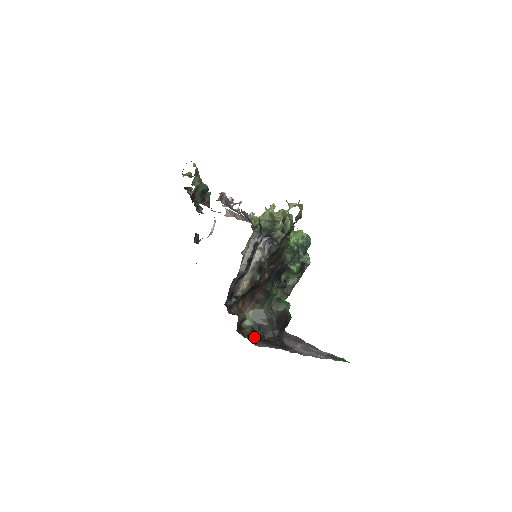
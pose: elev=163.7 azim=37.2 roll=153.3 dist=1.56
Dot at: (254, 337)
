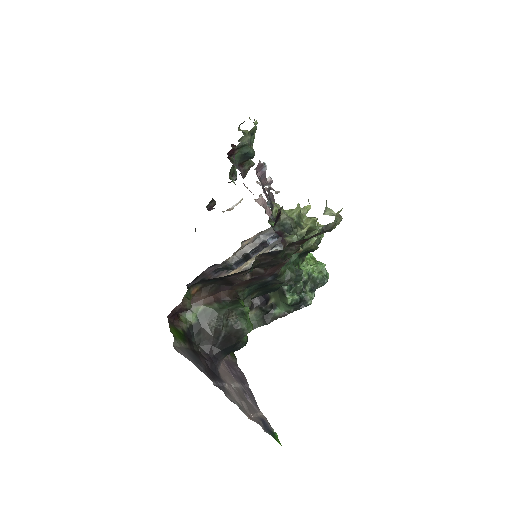
Dot at: (184, 338)
